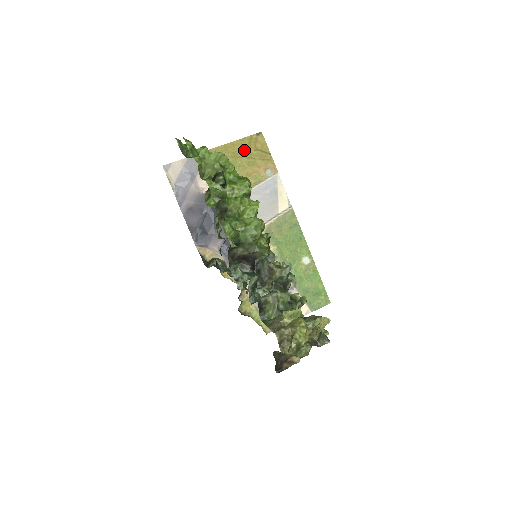
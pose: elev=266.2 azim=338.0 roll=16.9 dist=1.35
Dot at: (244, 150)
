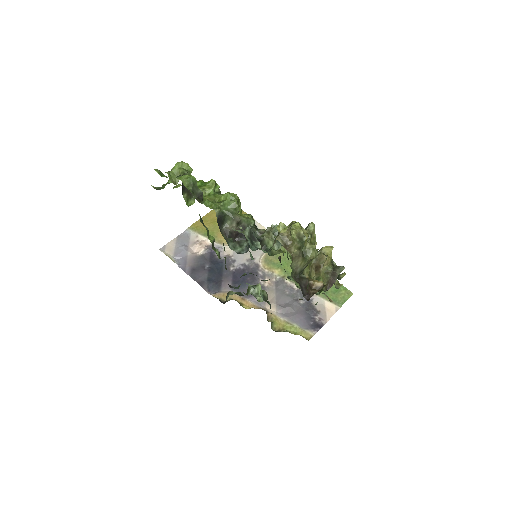
Dot at: occluded
